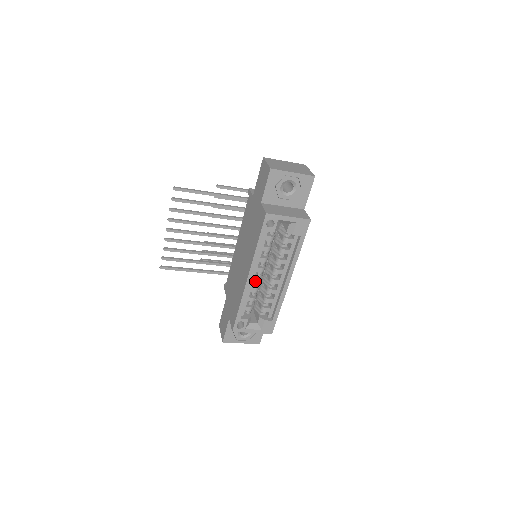
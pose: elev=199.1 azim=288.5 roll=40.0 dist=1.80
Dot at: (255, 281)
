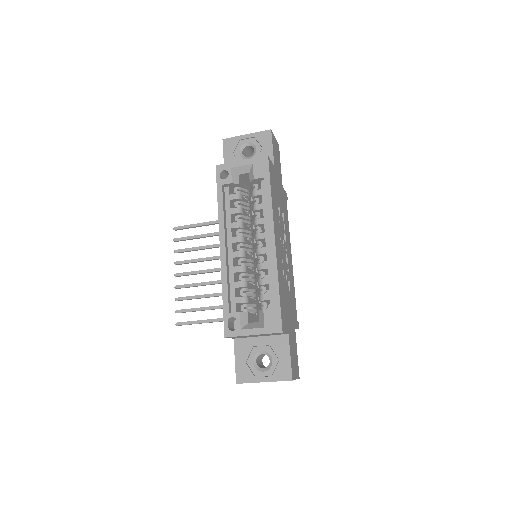
Dot at: (235, 256)
